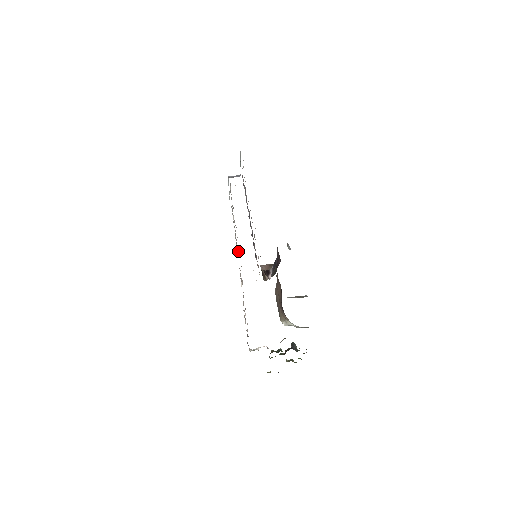
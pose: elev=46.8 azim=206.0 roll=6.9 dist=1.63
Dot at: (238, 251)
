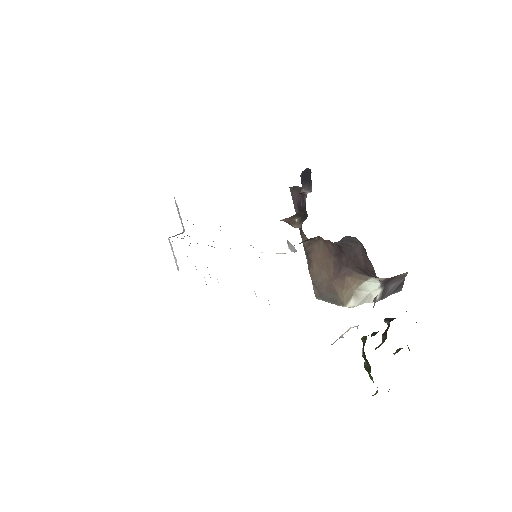
Dot at: occluded
